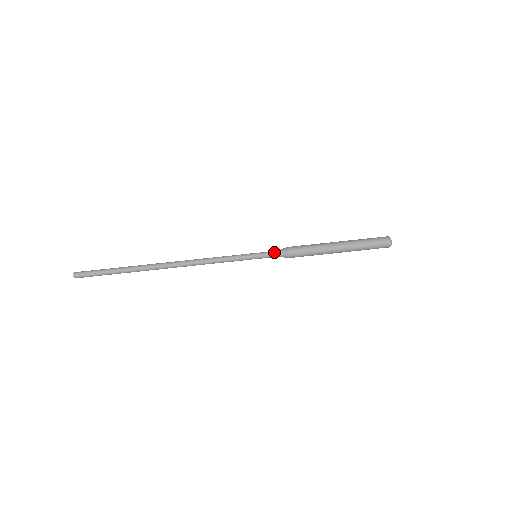
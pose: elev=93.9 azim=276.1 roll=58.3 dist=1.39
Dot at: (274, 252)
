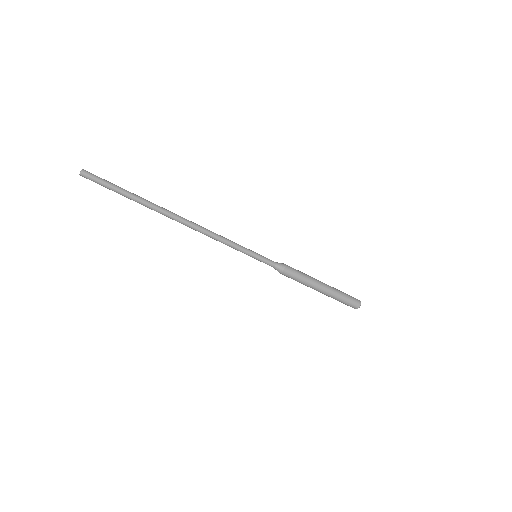
Dot at: (272, 263)
